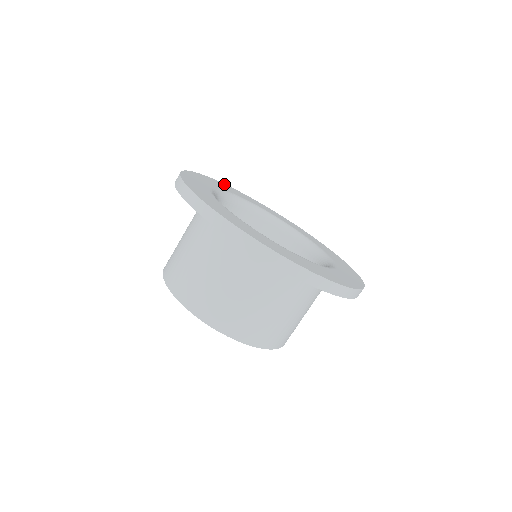
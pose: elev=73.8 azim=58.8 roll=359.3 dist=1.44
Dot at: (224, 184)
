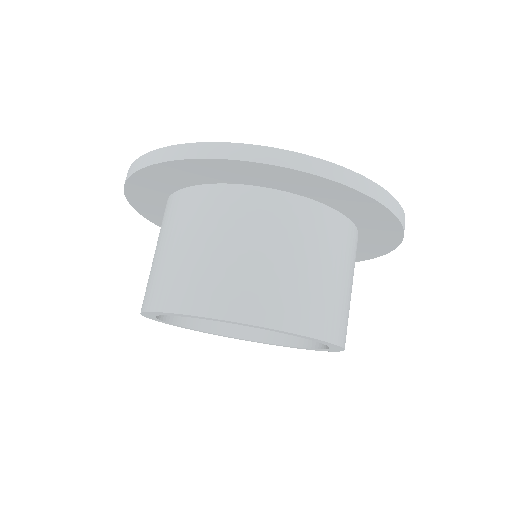
Dot at: occluded
